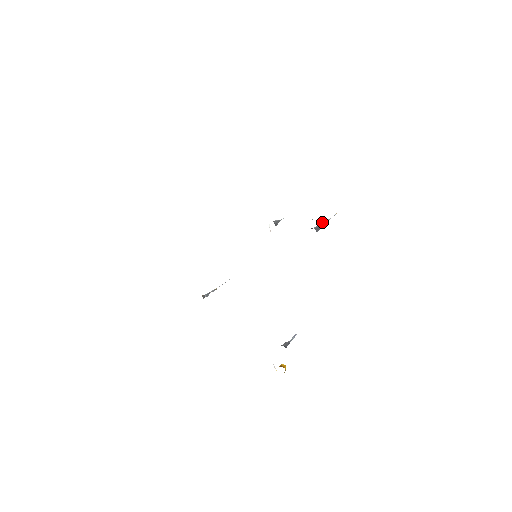
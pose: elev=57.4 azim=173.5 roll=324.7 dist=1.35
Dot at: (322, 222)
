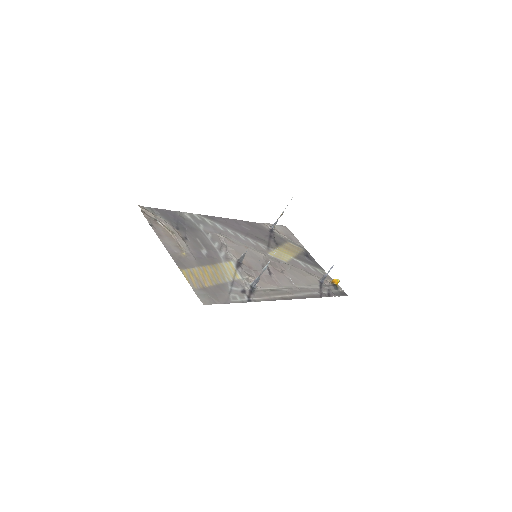
Dot at: (262, 270)
